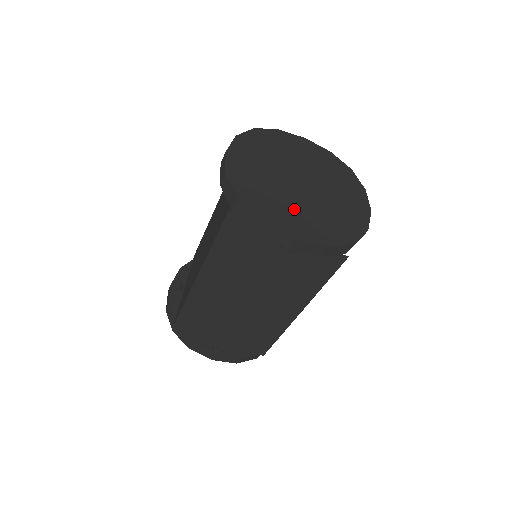
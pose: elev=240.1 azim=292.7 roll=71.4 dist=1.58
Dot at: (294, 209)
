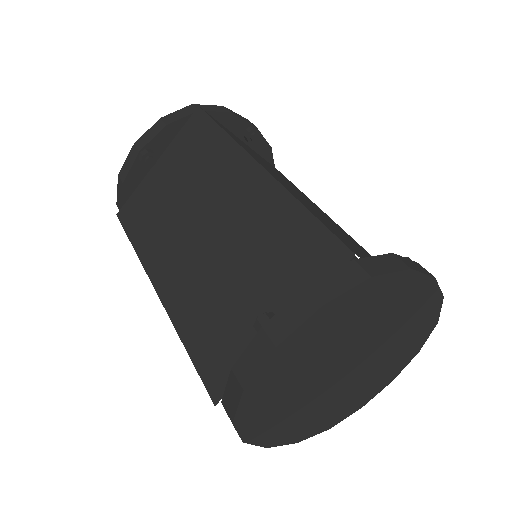
Dot at: (298, 412)
